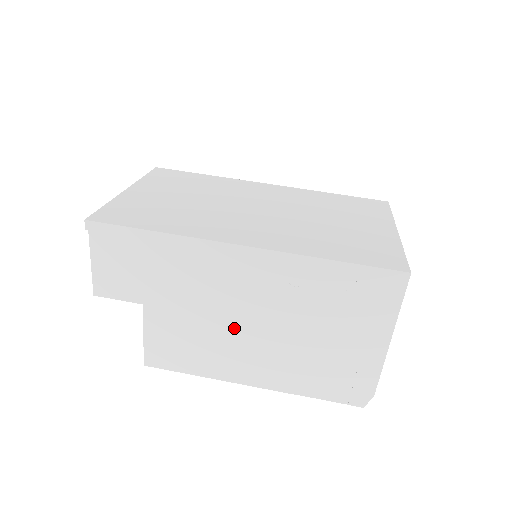
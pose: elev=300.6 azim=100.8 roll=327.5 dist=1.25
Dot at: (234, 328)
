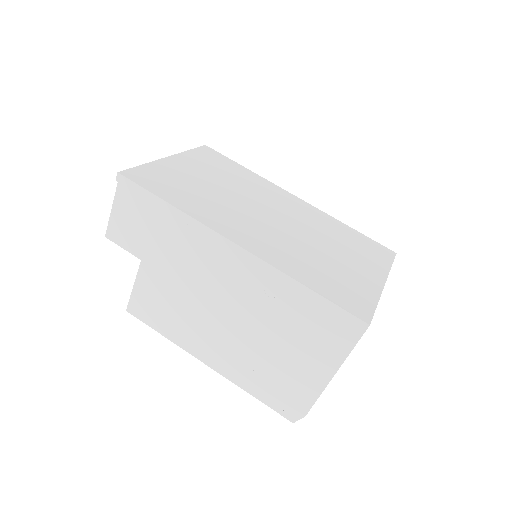
Dot at: (208, 310)
